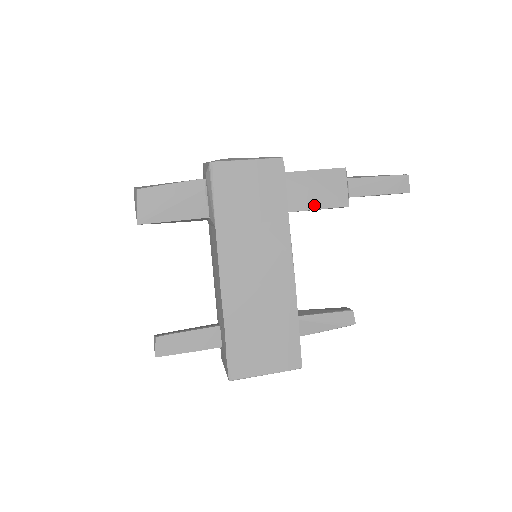
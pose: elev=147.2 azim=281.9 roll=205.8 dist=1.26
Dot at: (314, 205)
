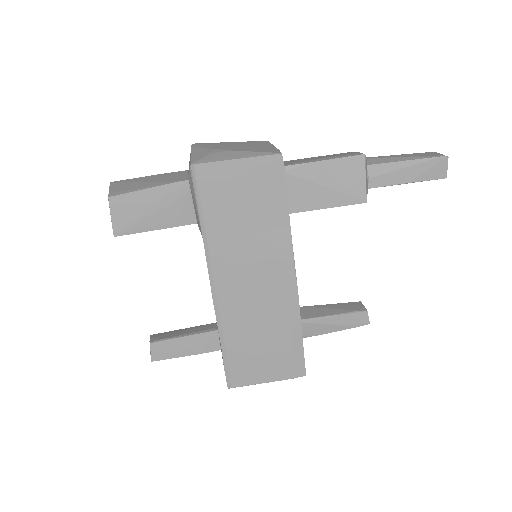
Dot at: (323, 203)
